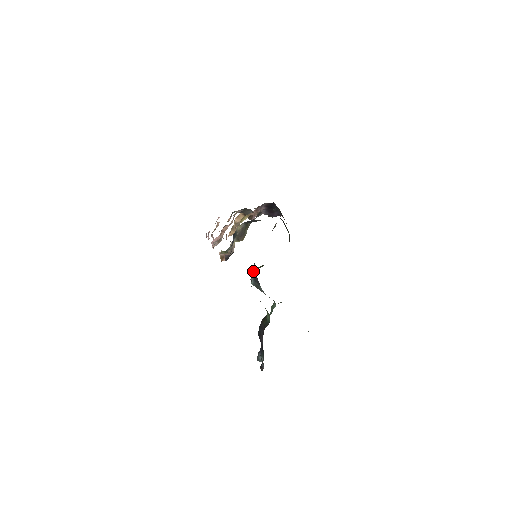
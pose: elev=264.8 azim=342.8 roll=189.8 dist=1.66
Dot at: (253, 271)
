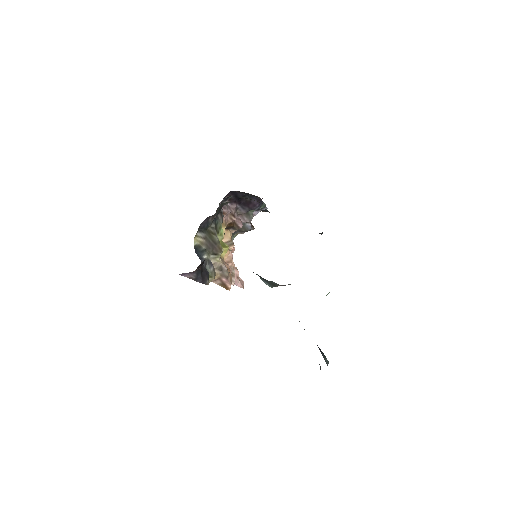
Dot at: occluded
